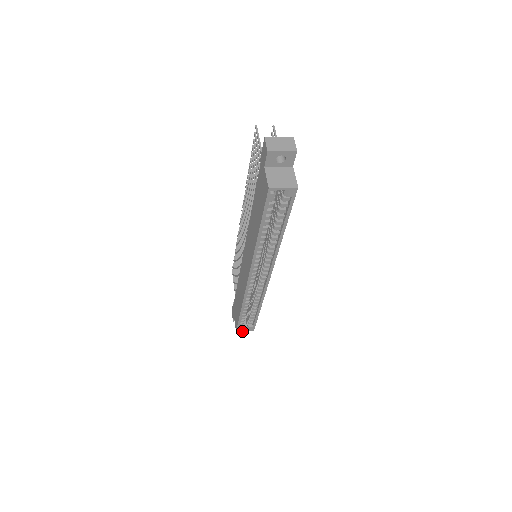
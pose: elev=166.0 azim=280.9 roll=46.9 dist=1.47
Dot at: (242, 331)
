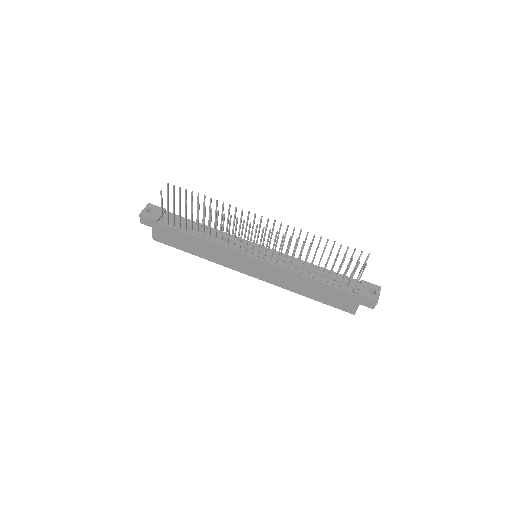
Dot at: occluded
